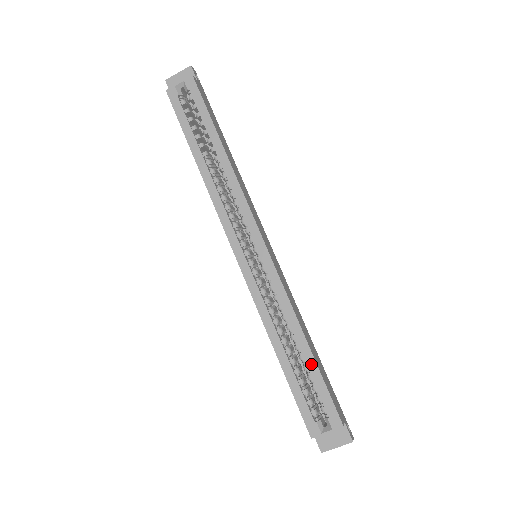
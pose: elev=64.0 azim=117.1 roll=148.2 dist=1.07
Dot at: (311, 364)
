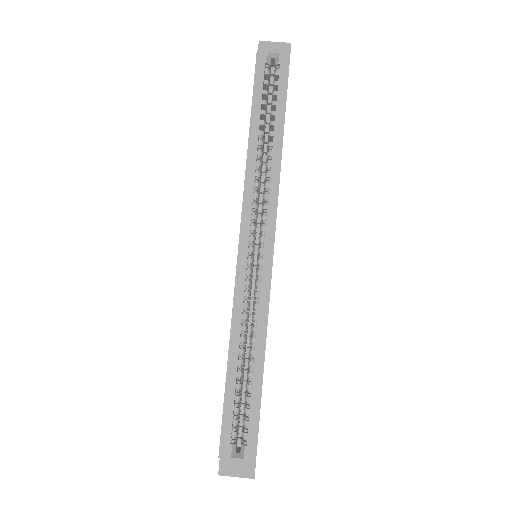
Dot at: (257, 386)
